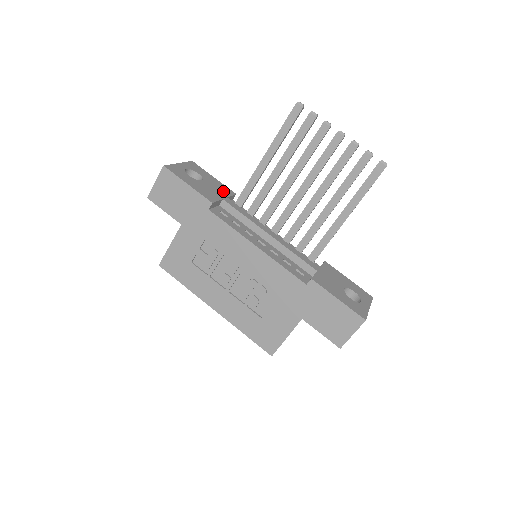
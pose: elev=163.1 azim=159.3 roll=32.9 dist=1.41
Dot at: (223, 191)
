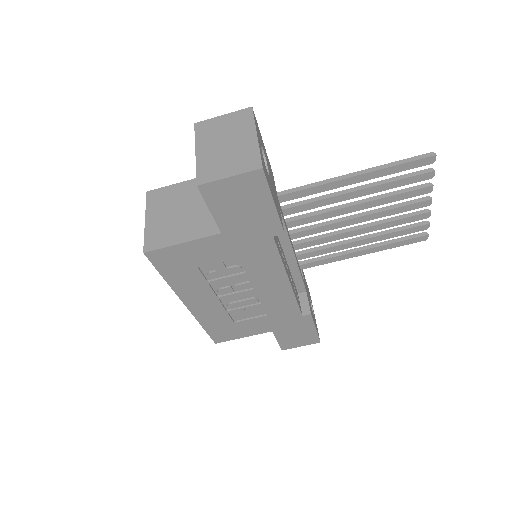
Dot at: occluded
